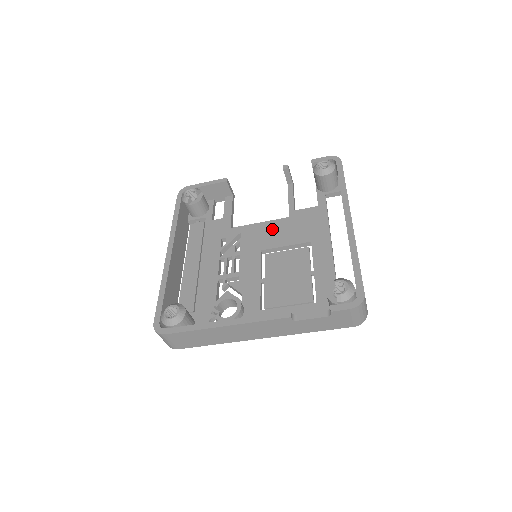
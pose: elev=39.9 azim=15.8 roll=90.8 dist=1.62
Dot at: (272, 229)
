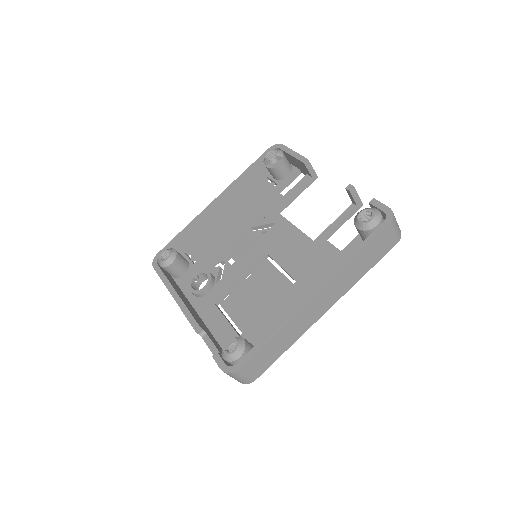
Dot at: (292, 241)
